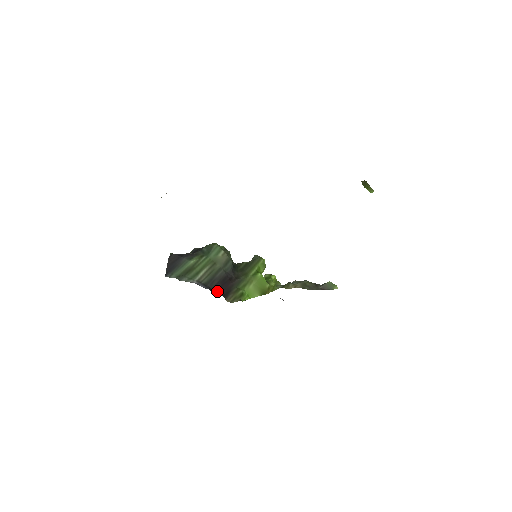
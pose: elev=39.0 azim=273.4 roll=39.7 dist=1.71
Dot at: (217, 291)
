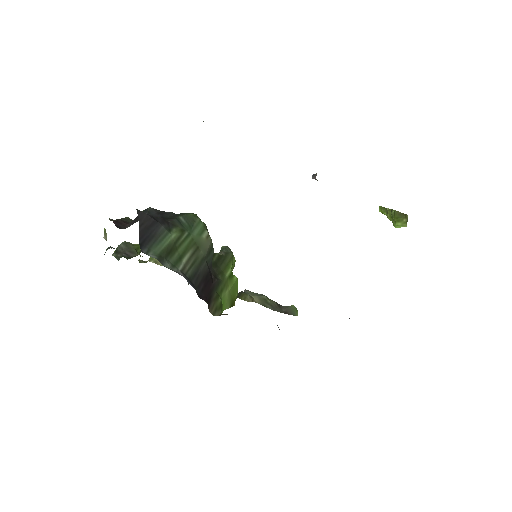
Dot at: (200, 294)
